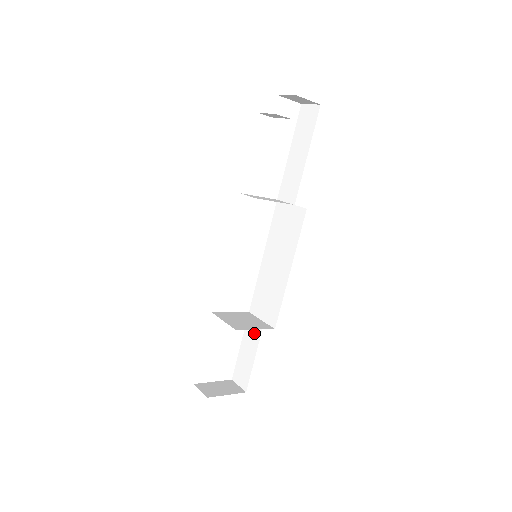
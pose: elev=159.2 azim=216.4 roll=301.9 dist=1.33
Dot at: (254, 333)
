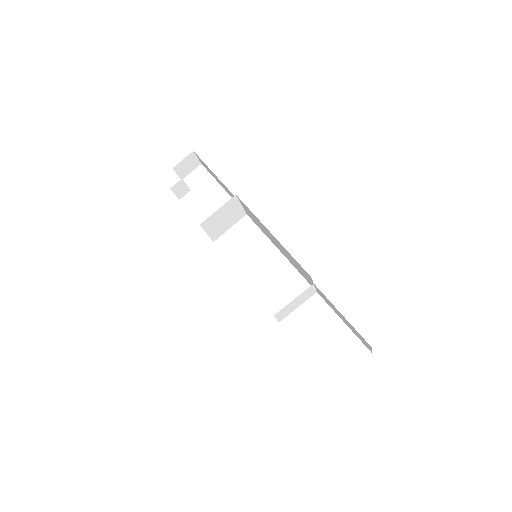
Dot at: (326, 300)
